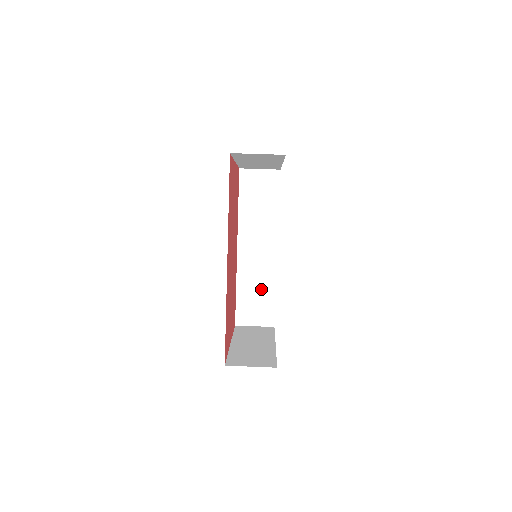
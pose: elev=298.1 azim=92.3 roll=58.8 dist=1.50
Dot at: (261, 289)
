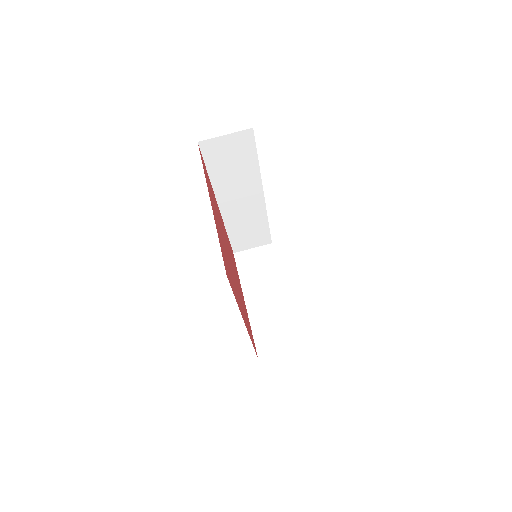
Dot at: (253, 226)
